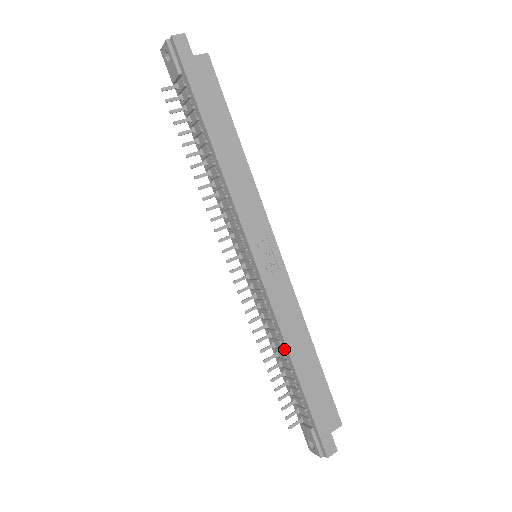
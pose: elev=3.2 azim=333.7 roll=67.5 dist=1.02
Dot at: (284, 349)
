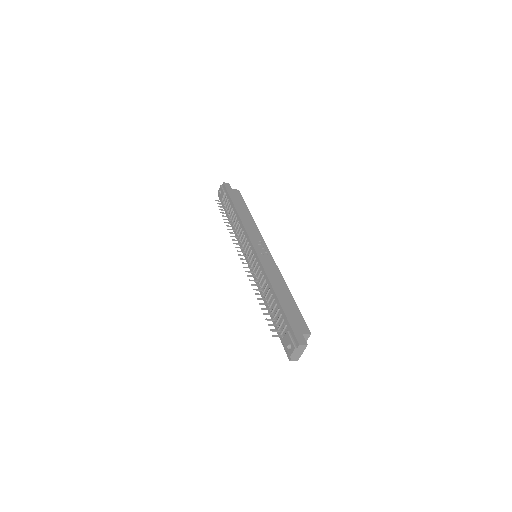
Dot at: (270, 288)
